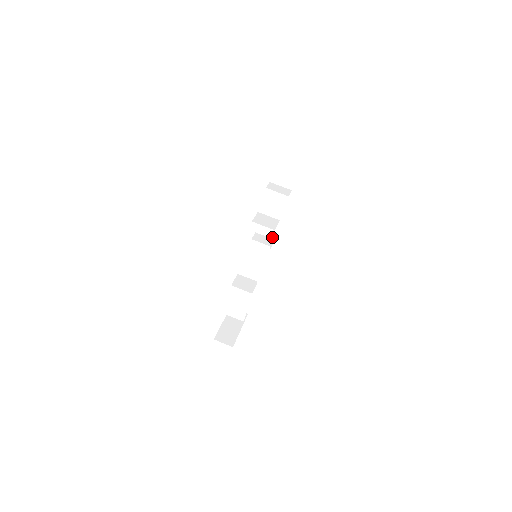
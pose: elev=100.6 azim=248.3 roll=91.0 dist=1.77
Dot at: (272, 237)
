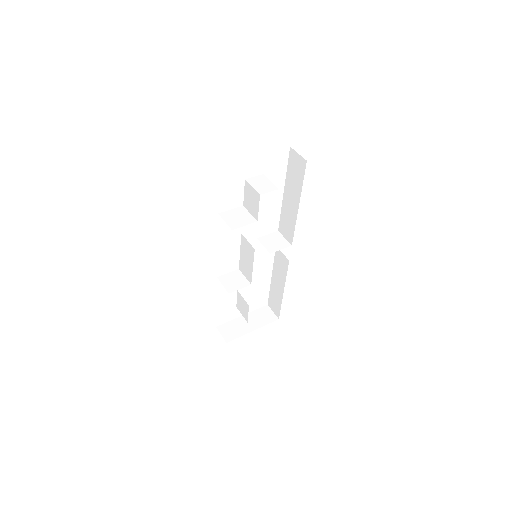
Dot at: (290, 241)
